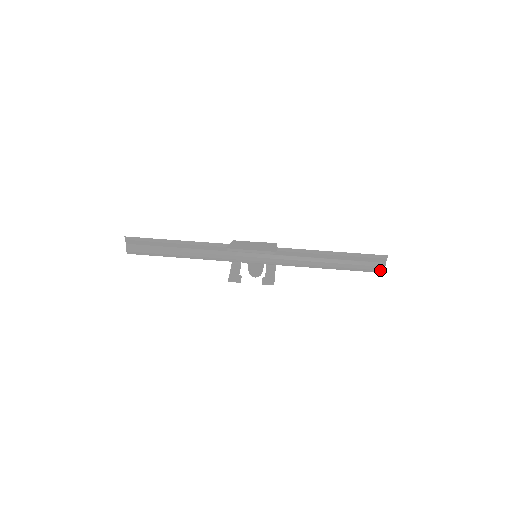
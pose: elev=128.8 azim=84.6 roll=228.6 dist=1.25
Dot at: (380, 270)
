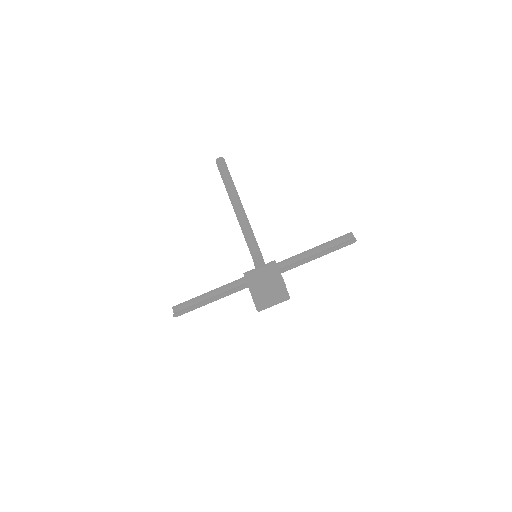
Dot at: occluded
